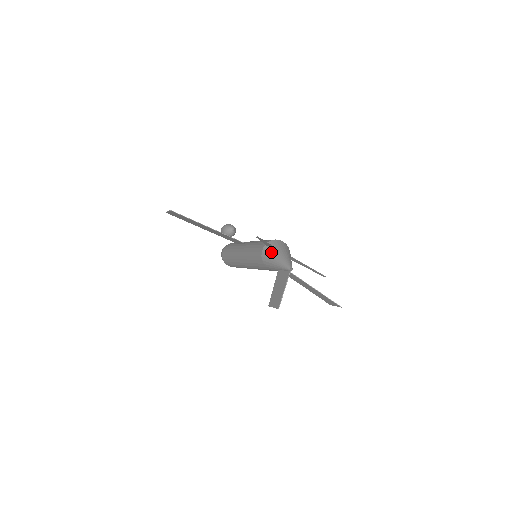
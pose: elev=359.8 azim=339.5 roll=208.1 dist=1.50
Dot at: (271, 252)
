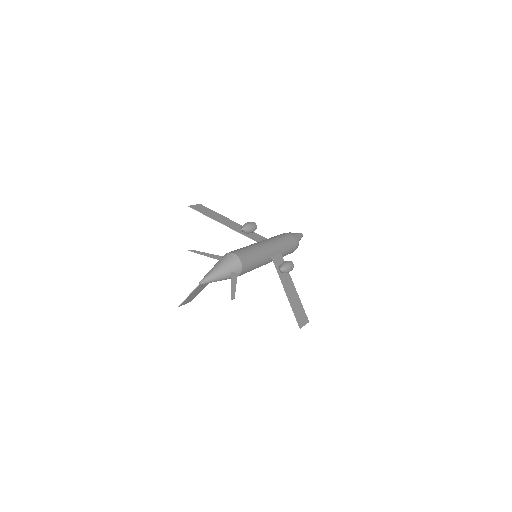
Dot at: (217, 263)
